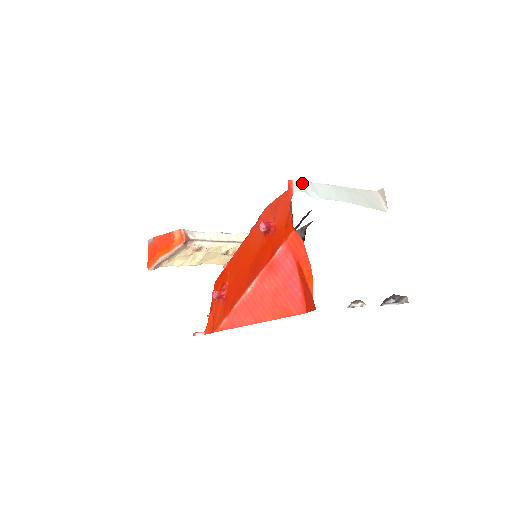
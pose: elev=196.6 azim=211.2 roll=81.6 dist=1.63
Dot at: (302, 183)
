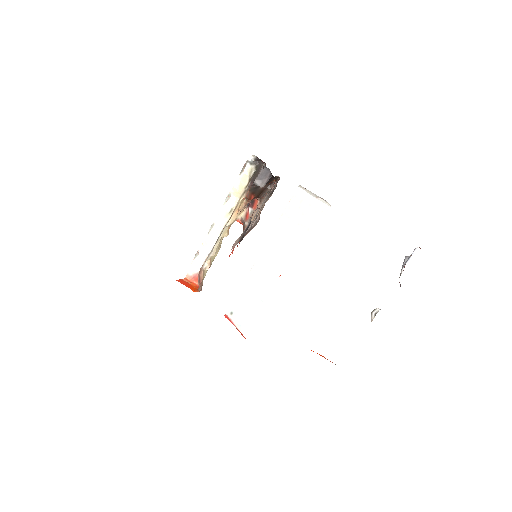
Dot at: (235, 308)
